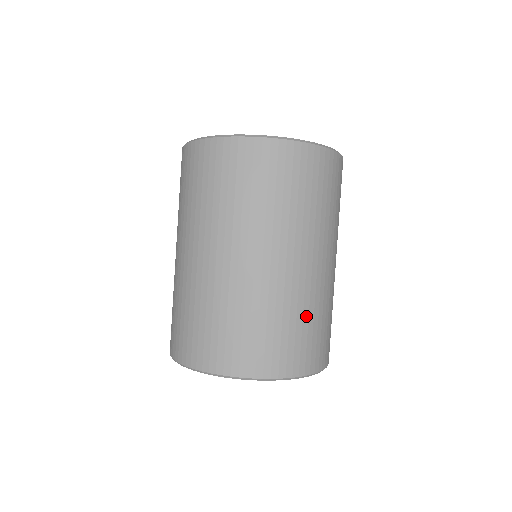
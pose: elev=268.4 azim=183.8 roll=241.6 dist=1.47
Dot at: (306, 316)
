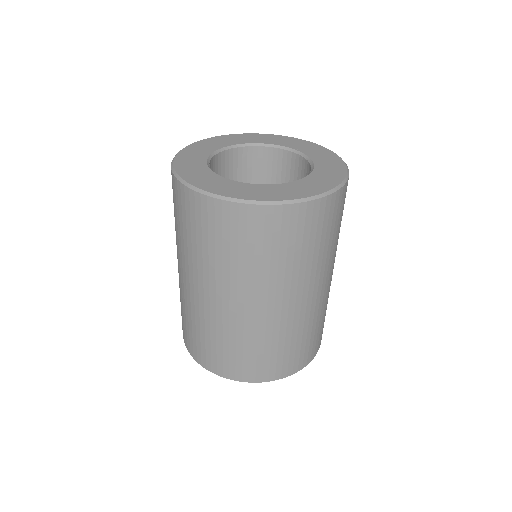
Dot at: (314, 327)
